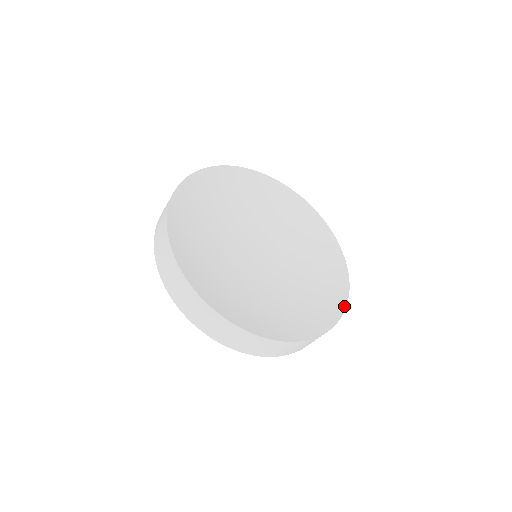
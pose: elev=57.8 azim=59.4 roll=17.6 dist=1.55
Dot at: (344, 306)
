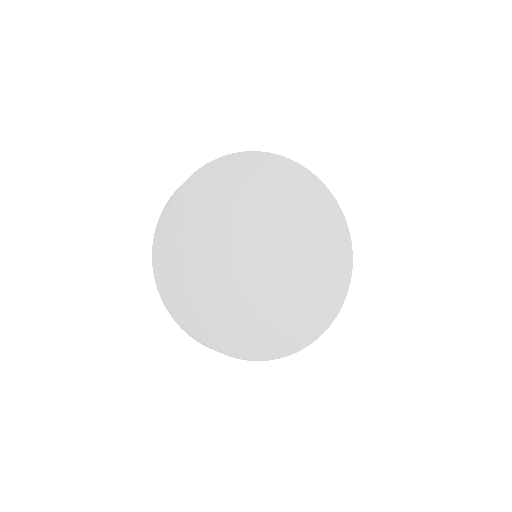
Dot at: (313, 340)
